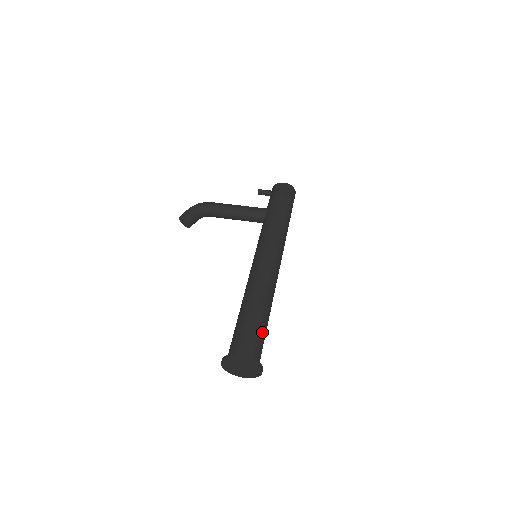
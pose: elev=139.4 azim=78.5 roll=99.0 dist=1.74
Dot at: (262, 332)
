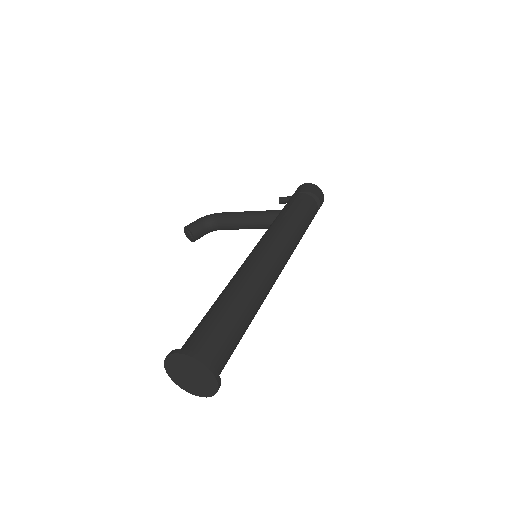
Dot at: (229, 329)
